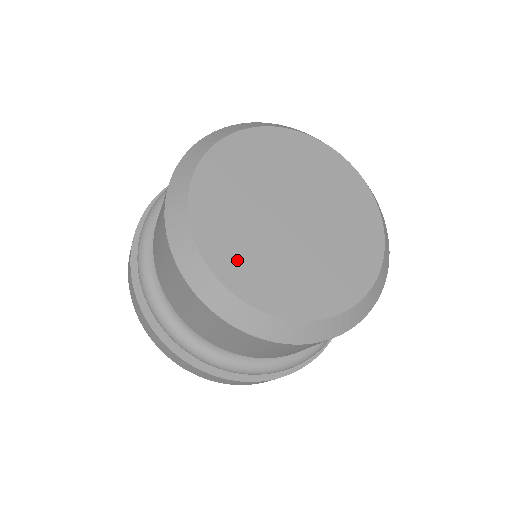
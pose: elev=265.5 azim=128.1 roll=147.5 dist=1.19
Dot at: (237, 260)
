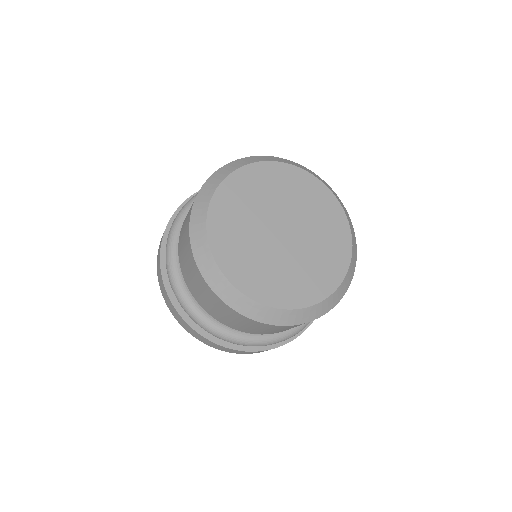
Dot at: (227, 219)
